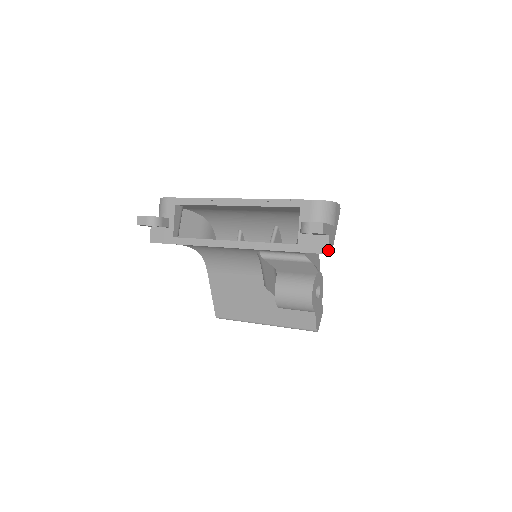
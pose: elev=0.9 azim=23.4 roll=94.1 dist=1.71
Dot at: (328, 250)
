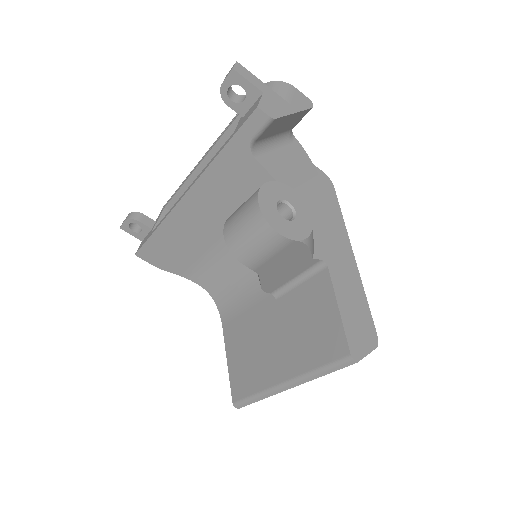
Dot at: (258, 104)
